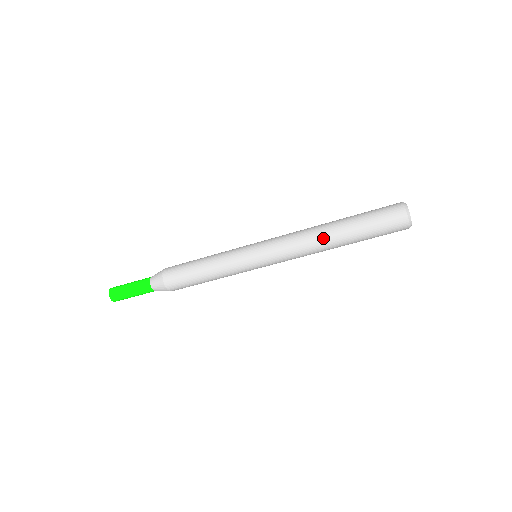
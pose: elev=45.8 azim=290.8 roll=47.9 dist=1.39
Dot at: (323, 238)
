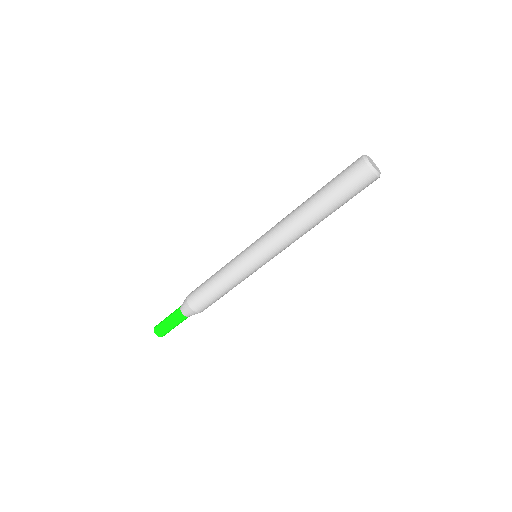
Dot at: (298, 211)
